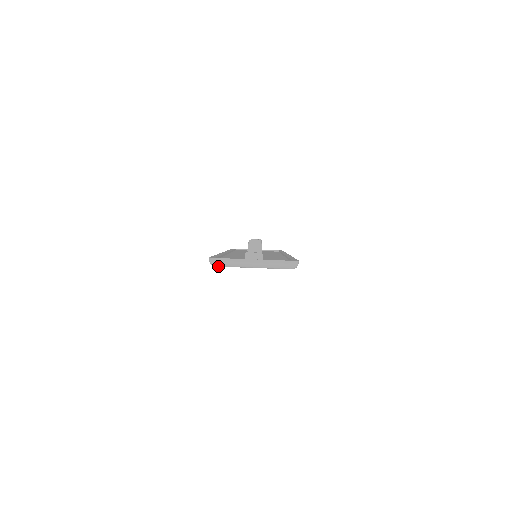
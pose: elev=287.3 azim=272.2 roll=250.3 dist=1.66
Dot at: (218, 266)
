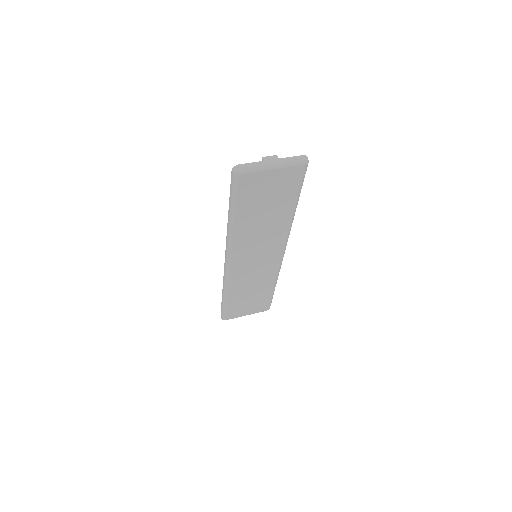
Dot at: (242, 173)
